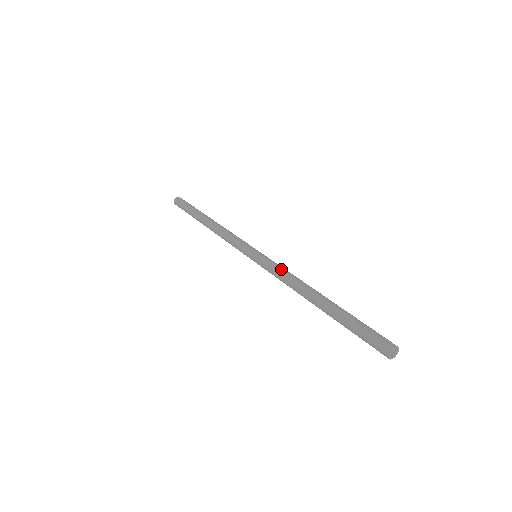
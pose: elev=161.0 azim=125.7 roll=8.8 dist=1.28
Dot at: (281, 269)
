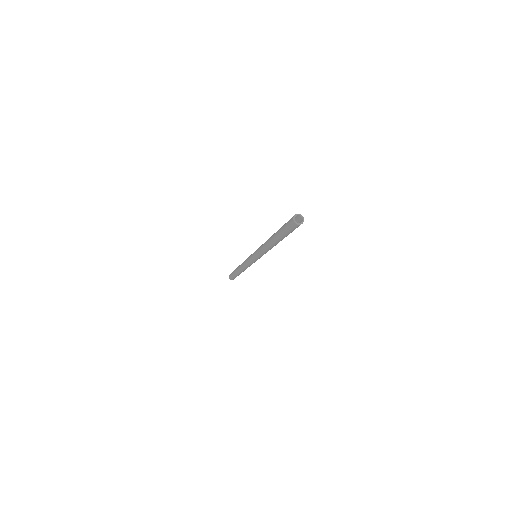
Dot at: occluded
